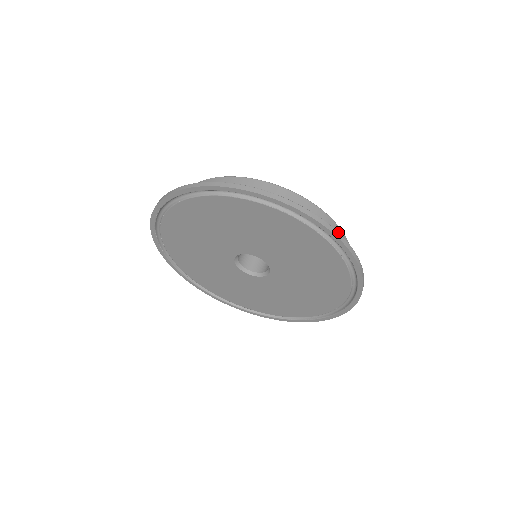
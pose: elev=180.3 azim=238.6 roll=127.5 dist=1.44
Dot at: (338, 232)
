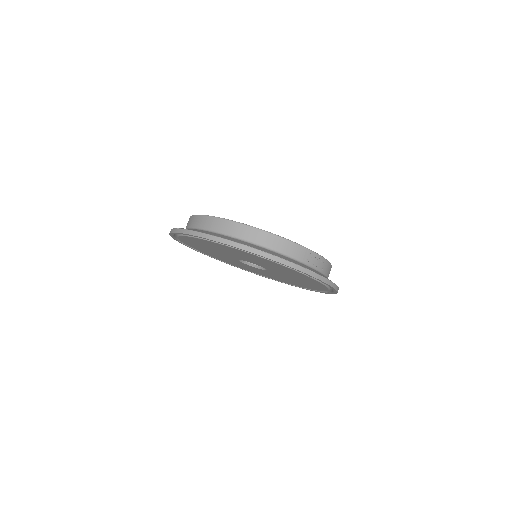
Dot at: (296, 264)
